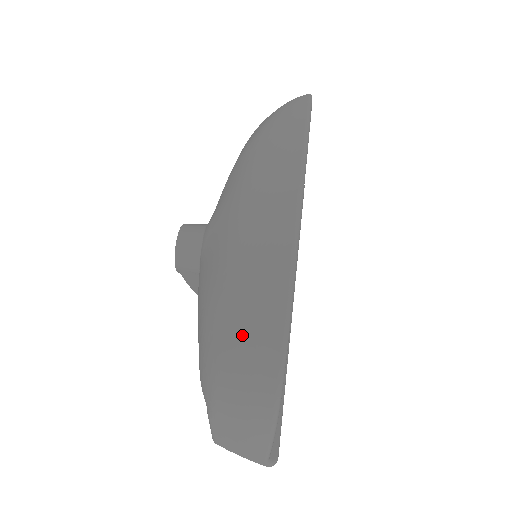
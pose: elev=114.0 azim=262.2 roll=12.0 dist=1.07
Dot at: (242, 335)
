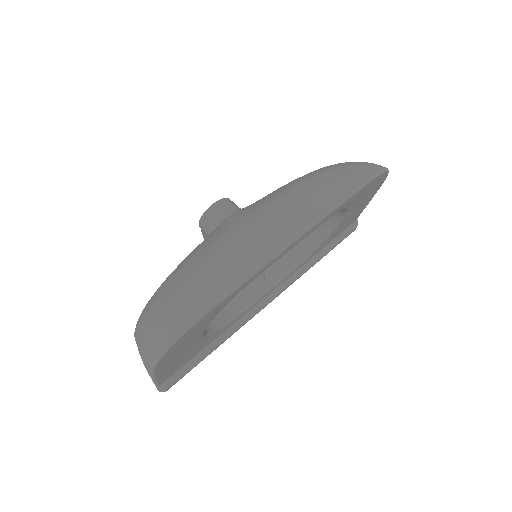
Dot at: (171, 304)
